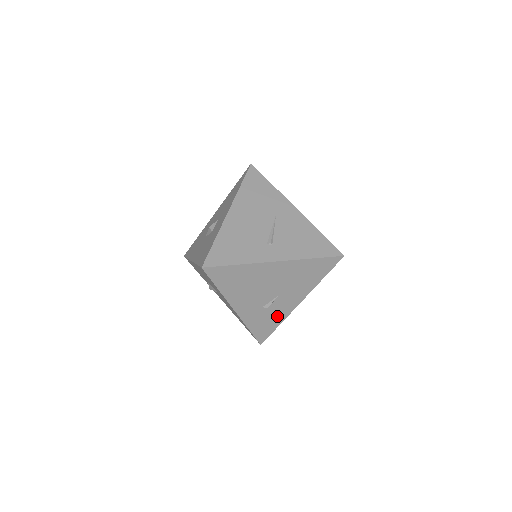
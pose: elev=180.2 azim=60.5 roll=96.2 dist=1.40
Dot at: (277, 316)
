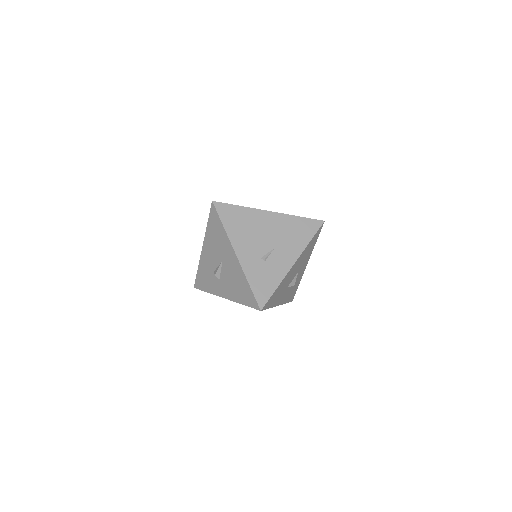
Dot at: (275, 274)
